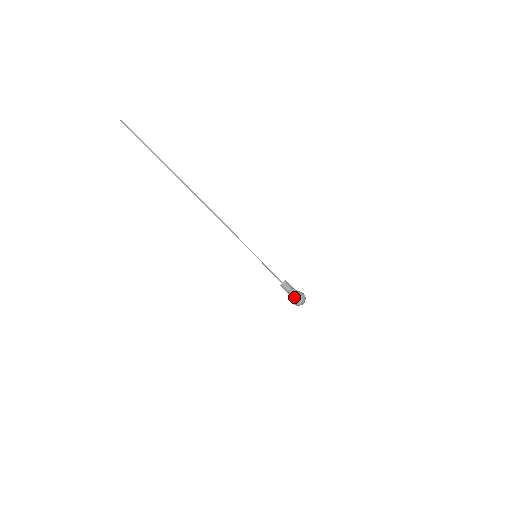
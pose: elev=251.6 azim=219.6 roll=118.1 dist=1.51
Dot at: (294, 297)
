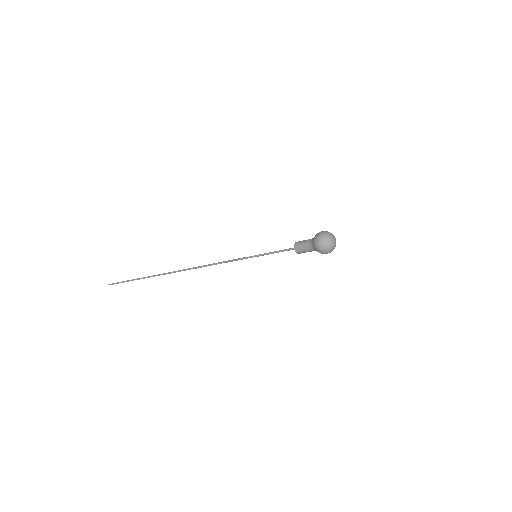
Dot at: (314, 243)
